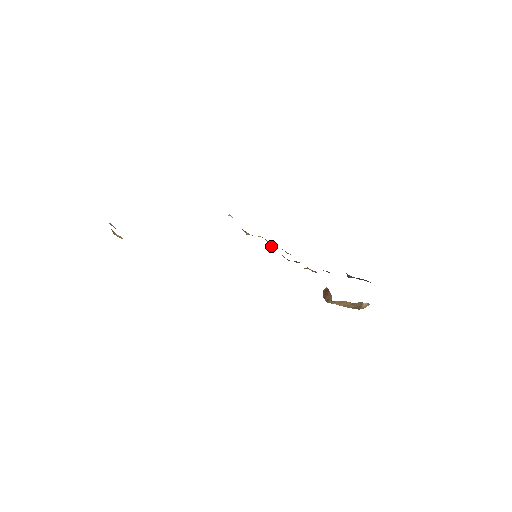
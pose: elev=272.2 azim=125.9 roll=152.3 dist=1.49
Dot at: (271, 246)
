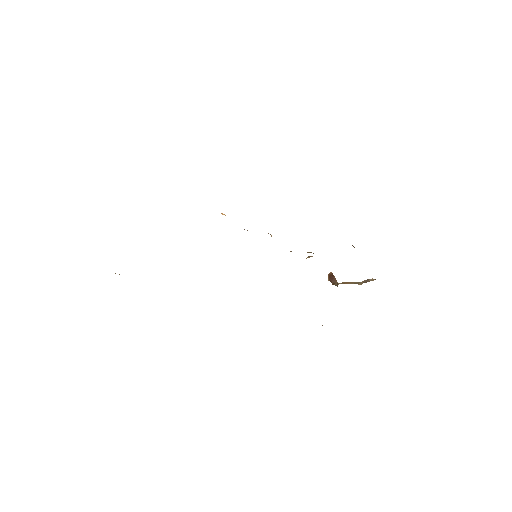
Dot at: occluded
